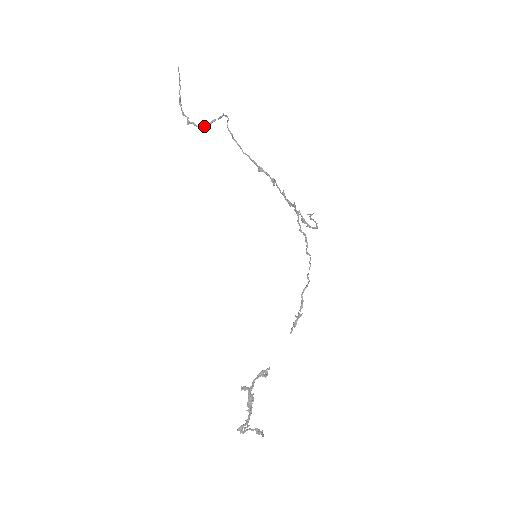
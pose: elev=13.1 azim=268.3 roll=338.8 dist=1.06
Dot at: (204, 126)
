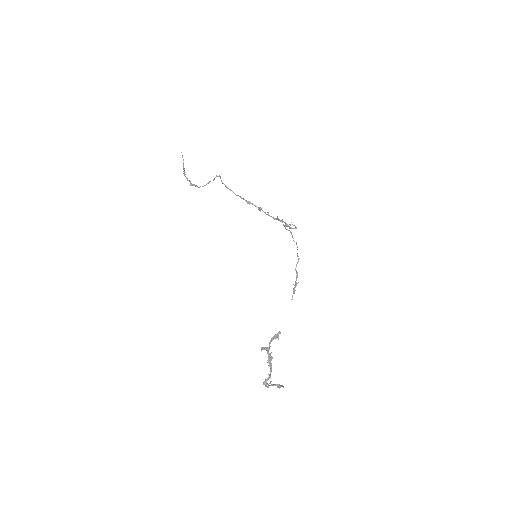
Dot at: (202, 186)
